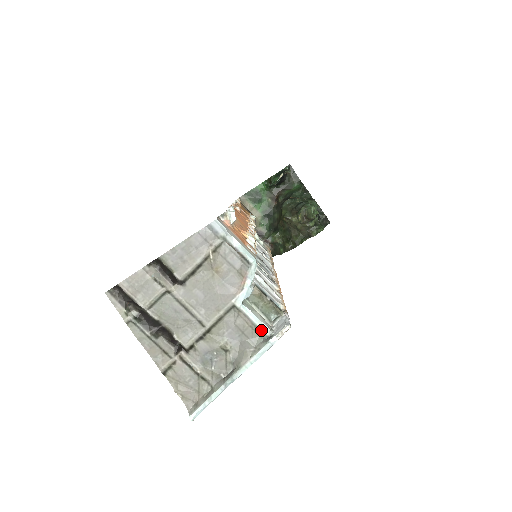
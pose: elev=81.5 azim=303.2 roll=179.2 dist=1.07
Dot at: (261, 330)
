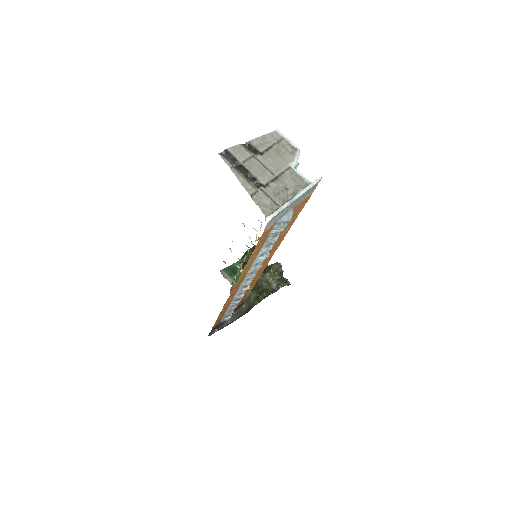
Dot at: (305, 181)
